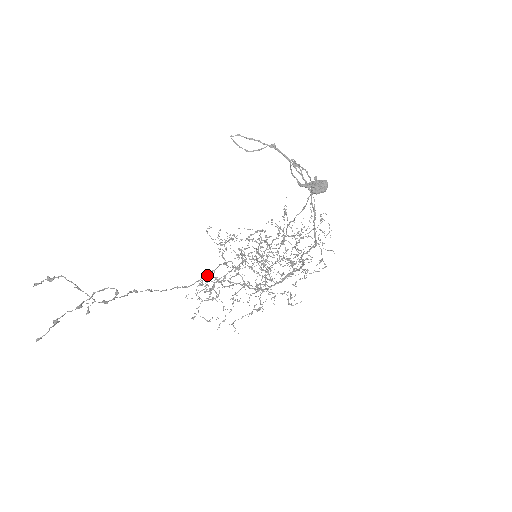
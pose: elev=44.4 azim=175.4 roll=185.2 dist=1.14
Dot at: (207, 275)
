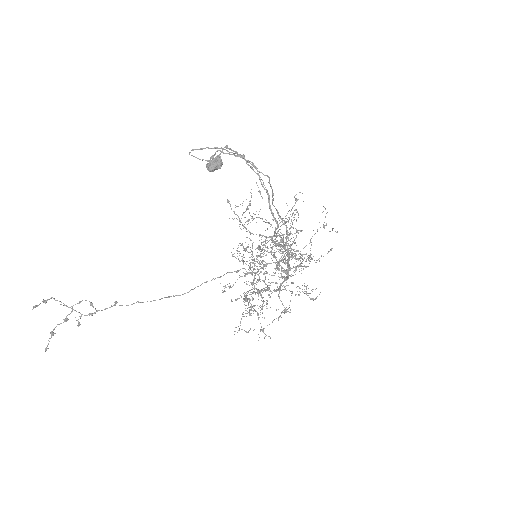
Dot at: (225, 286)
